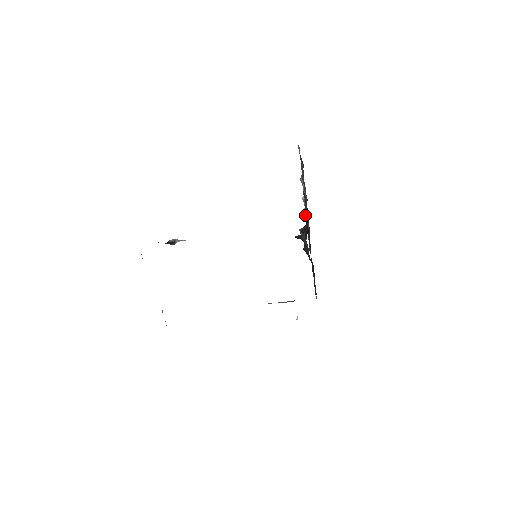
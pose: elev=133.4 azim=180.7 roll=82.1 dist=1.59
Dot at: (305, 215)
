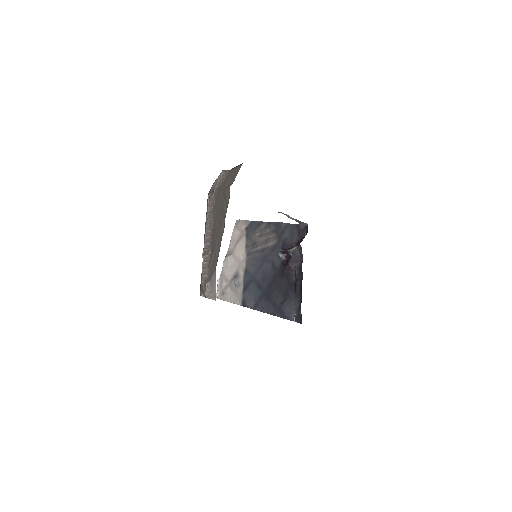
Dot at: (239, 278)
